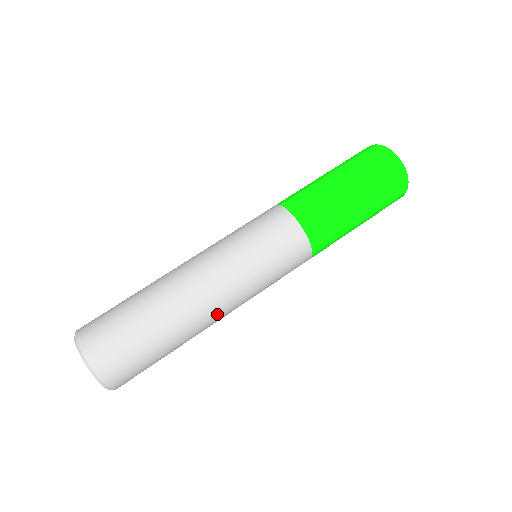
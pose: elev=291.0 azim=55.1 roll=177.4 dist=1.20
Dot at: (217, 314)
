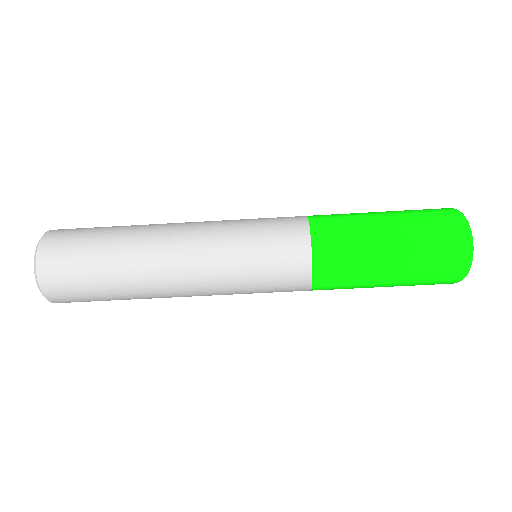
Dot at: occluded
